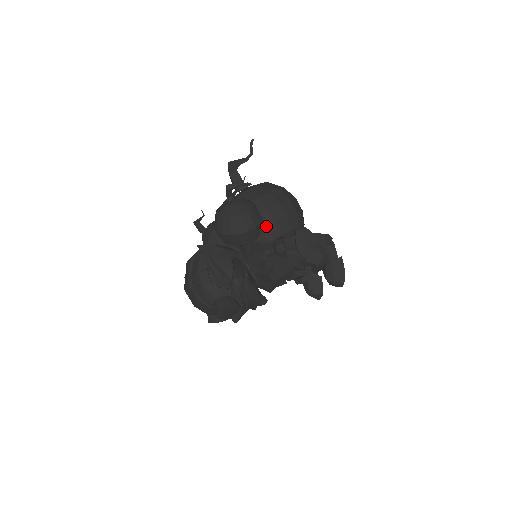
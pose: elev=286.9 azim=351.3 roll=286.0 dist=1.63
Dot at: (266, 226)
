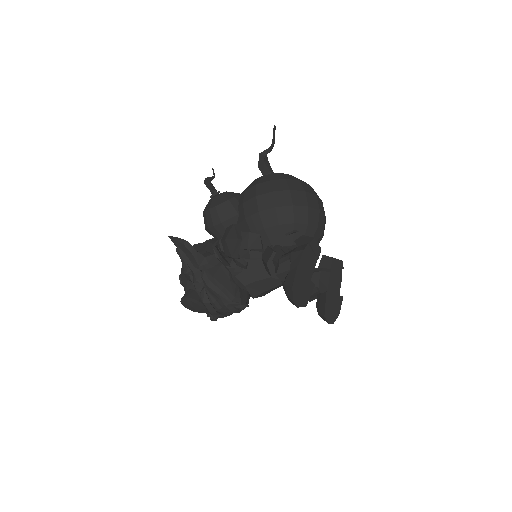
Dot at: (240, 222)
